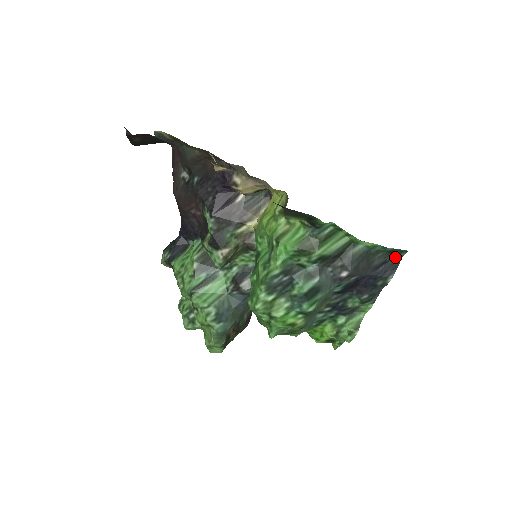
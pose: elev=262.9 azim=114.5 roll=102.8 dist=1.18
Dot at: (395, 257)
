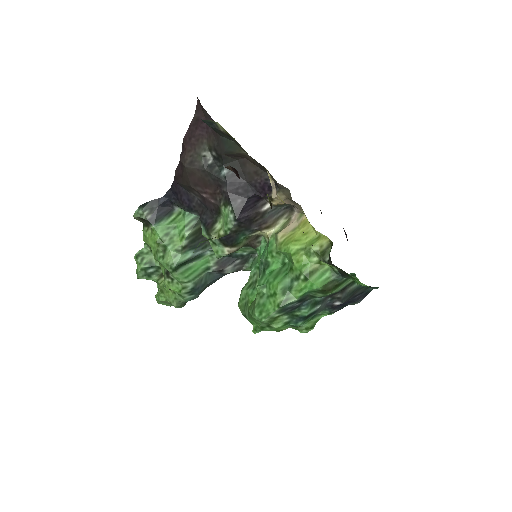
Dot at: (369, 289)
